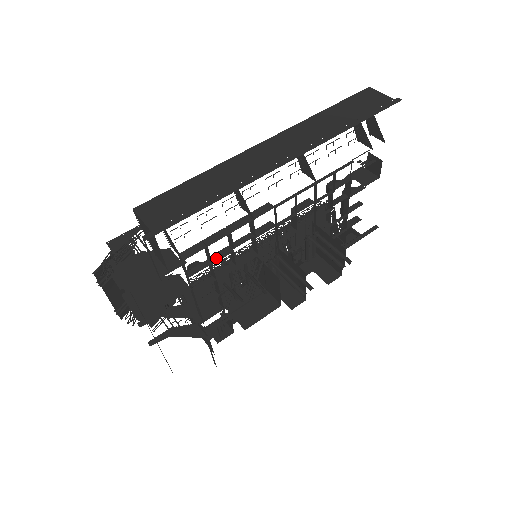
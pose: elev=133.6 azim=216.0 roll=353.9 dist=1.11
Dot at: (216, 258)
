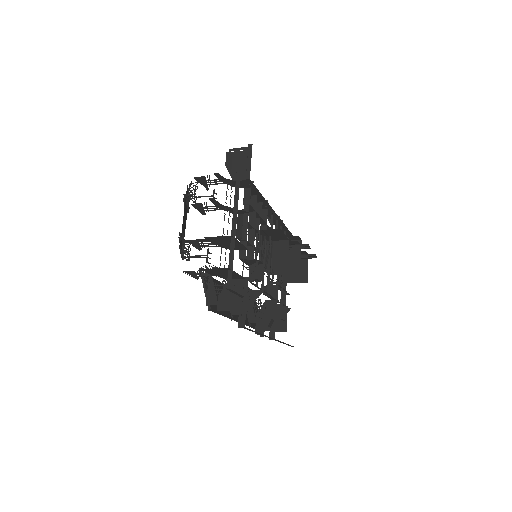
Dot at: (255, 213)
